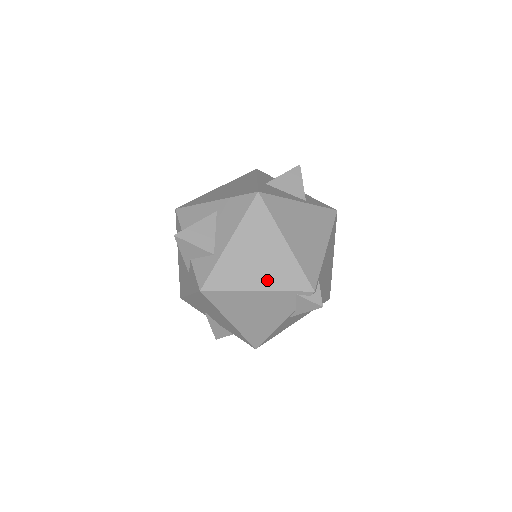
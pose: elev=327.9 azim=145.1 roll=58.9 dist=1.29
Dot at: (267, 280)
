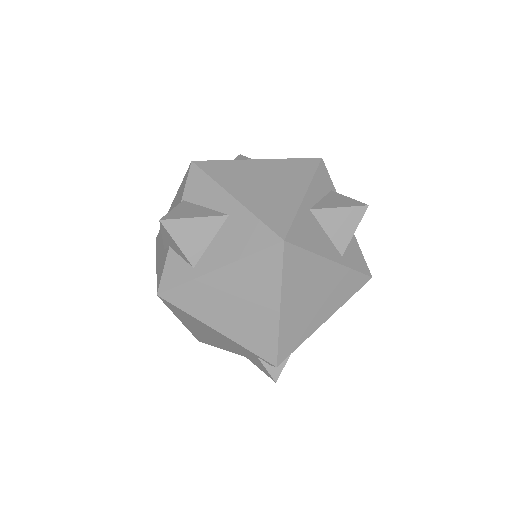
Dot at: (234, 329)
